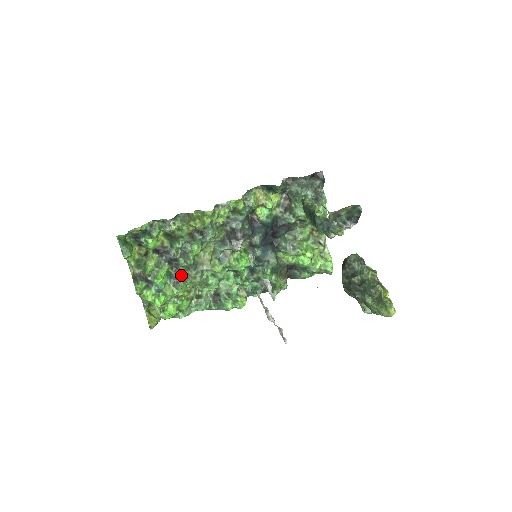
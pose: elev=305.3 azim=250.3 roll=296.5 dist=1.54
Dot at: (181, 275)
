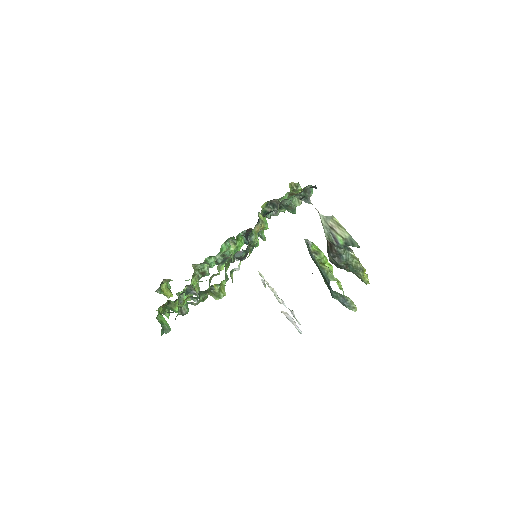
Dot at: (195, 287)
